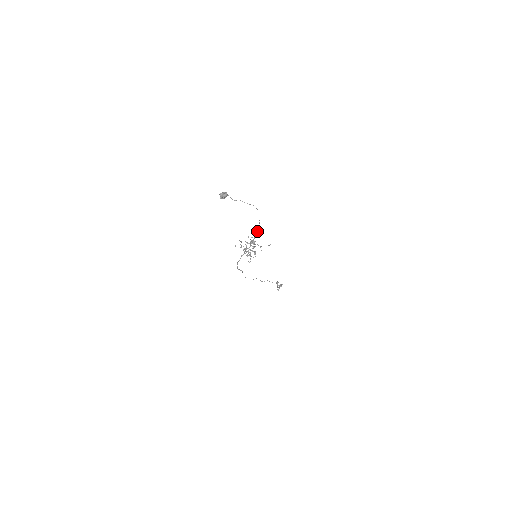
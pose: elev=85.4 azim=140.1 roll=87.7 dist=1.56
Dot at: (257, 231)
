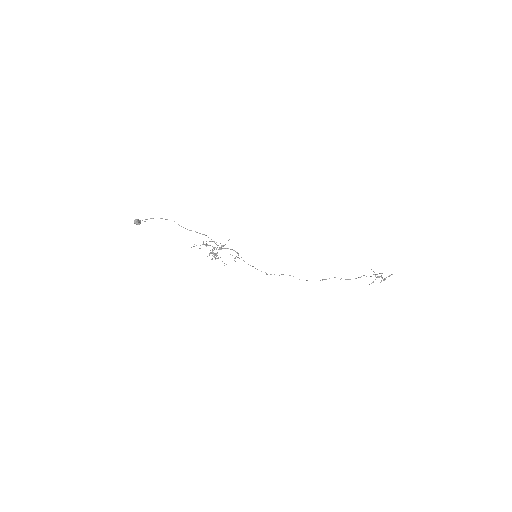
Dot at: (205, 235)
